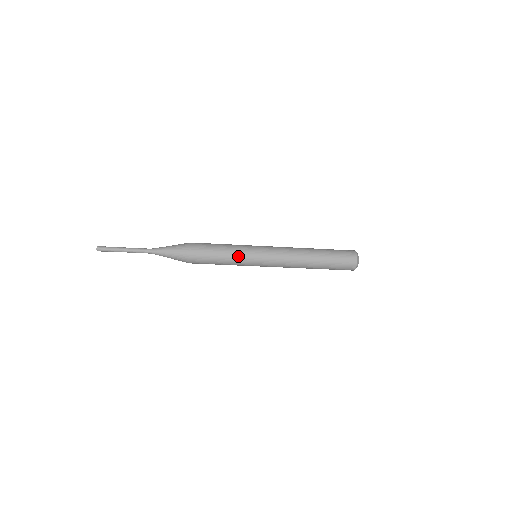
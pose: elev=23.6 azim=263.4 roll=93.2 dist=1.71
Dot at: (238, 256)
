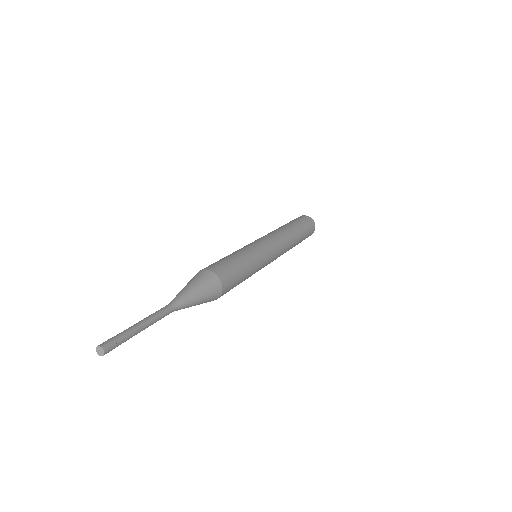
Dot at: (257, 265)
